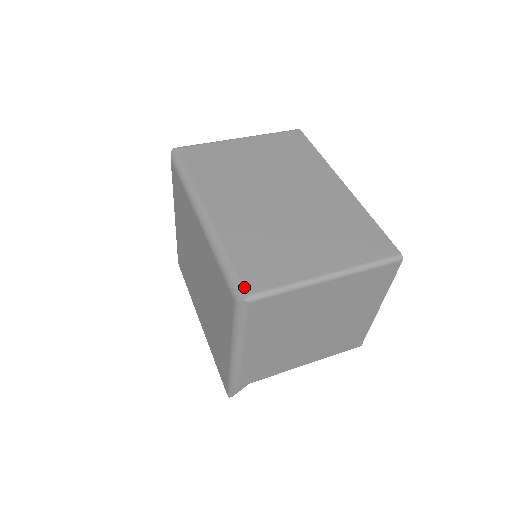
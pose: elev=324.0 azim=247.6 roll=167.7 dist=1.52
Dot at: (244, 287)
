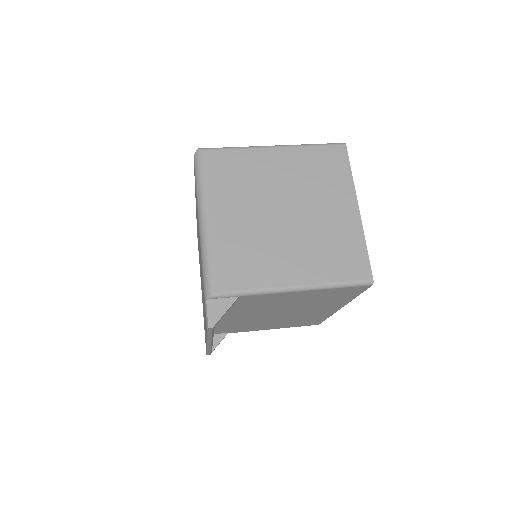
Dot at: occluded
